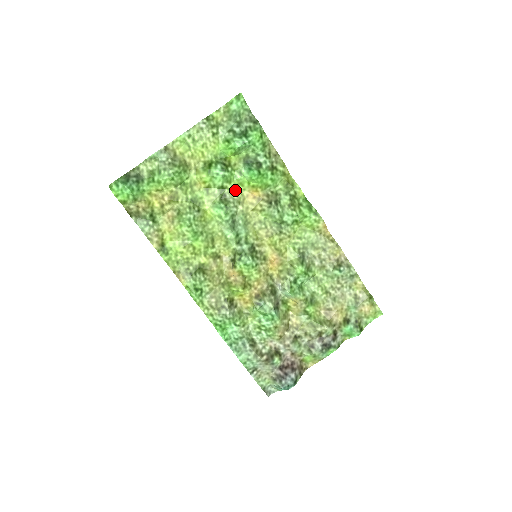
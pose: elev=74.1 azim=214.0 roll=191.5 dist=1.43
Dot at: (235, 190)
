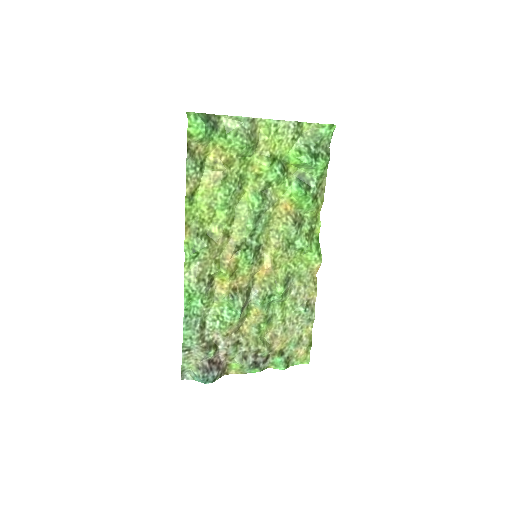
Dot at: (276, 193)
